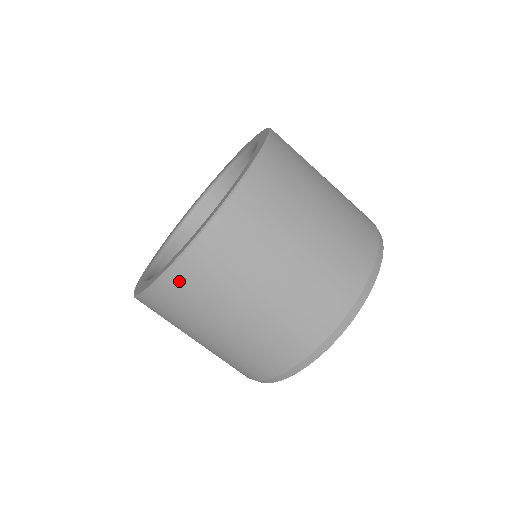
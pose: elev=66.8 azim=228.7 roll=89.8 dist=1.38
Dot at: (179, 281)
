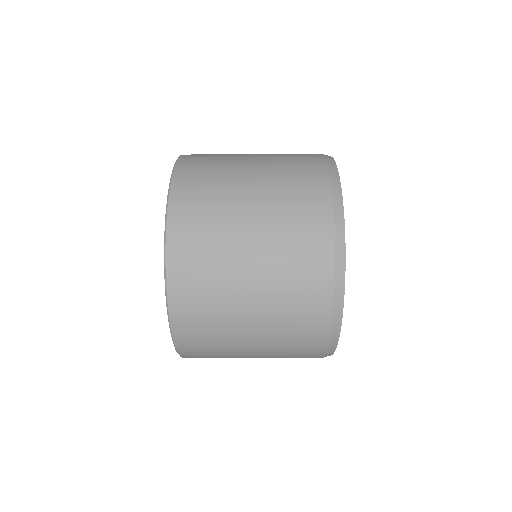
Dot at: occluded
